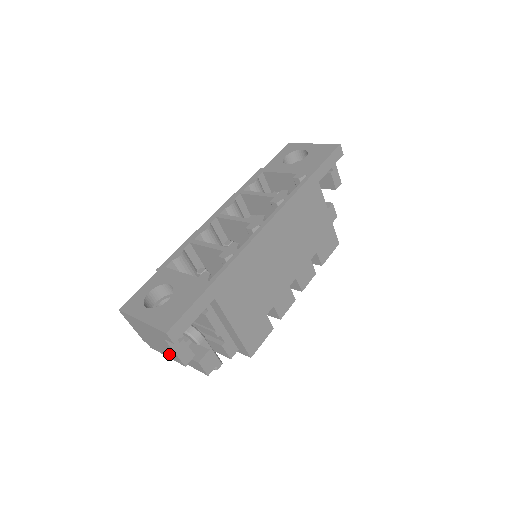
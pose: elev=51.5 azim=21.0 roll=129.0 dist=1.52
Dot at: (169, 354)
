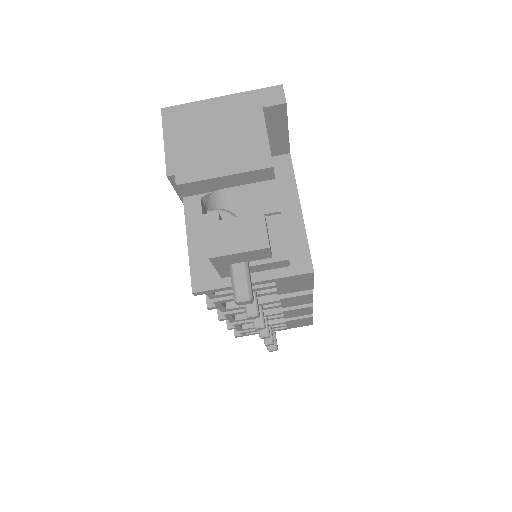
Dot at: (241, 158)
